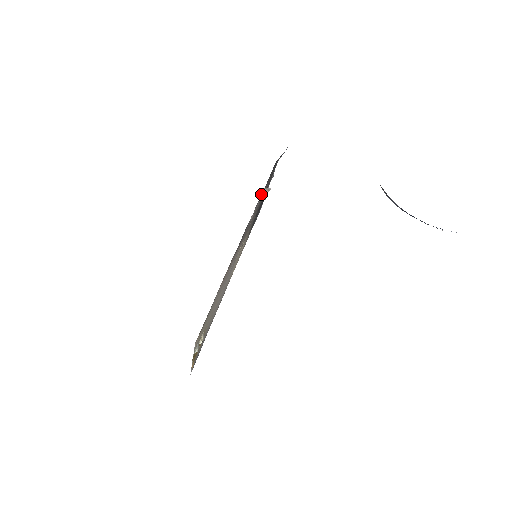
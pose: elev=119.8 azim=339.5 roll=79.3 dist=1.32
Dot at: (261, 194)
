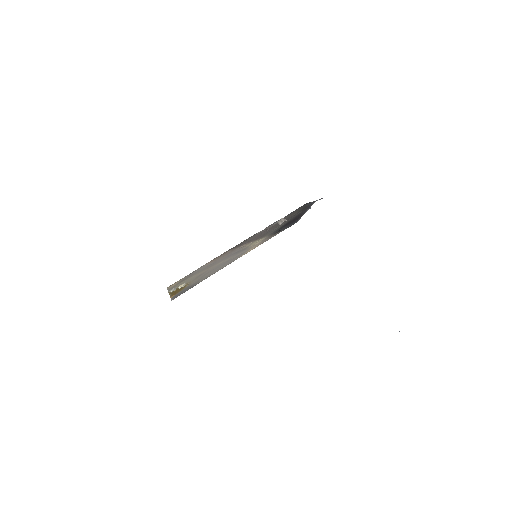
Dot at: (278, 220)
